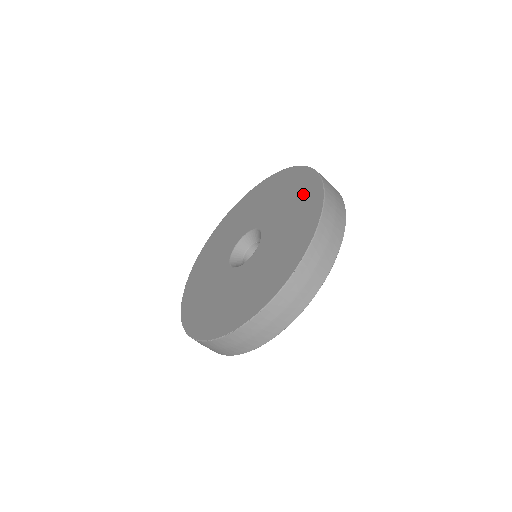
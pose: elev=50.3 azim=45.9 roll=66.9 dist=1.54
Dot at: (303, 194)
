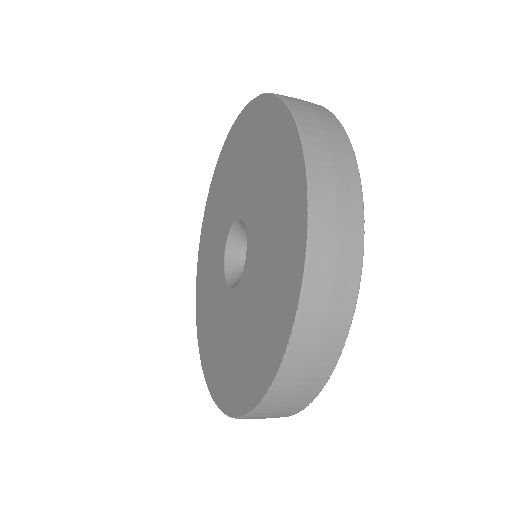
Dot at: (261, 131)
